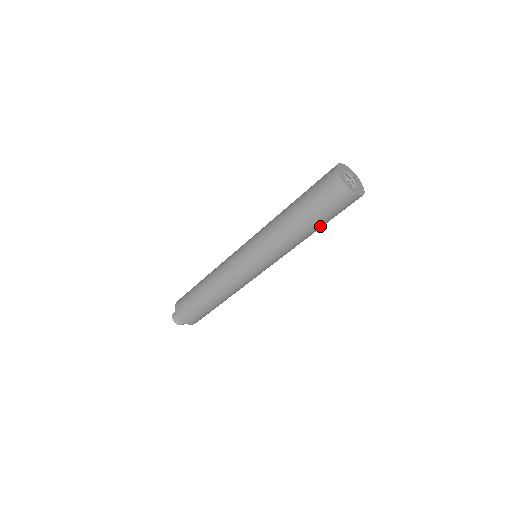
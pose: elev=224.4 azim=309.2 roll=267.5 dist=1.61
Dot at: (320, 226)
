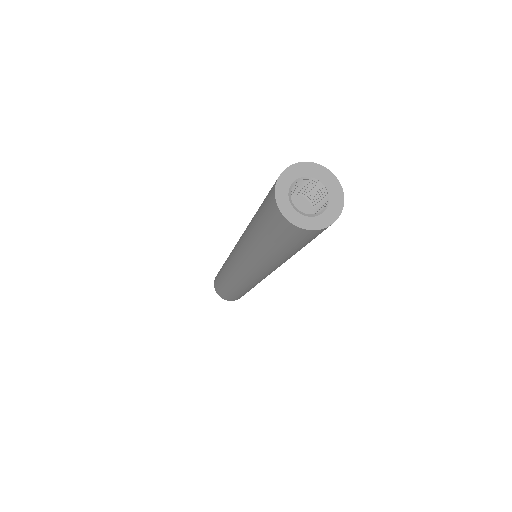
Dot at: (291, 252)
